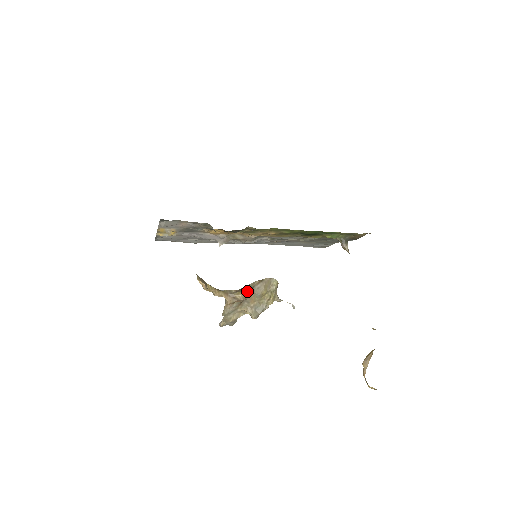
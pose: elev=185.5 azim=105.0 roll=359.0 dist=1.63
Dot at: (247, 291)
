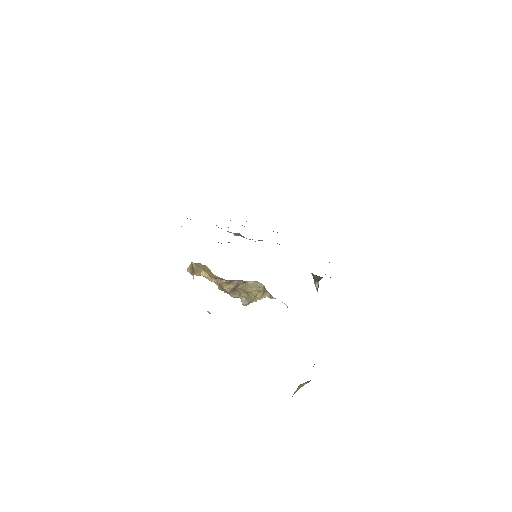
Dot at: (233, 286)
